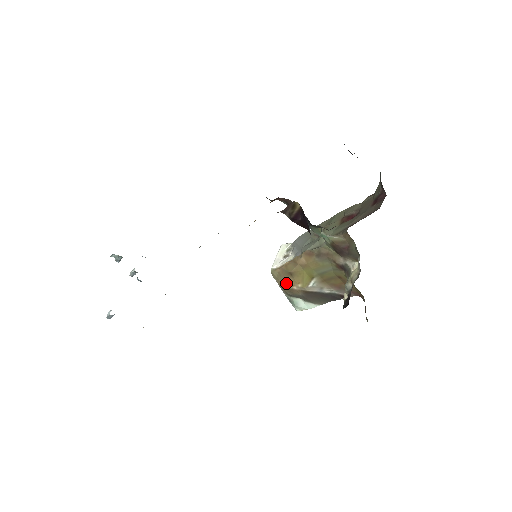
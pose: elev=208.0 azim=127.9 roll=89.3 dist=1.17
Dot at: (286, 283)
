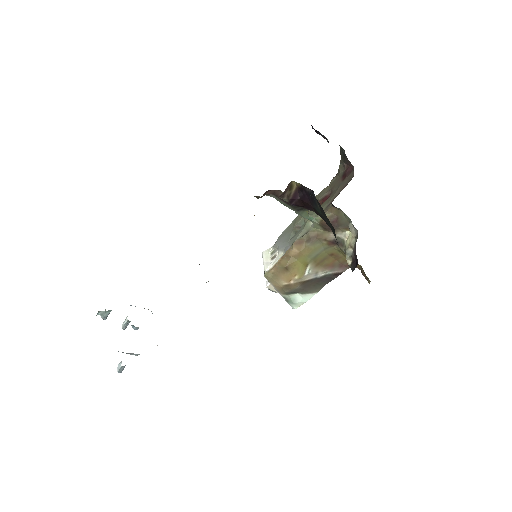
Dot at: (283, 280)
